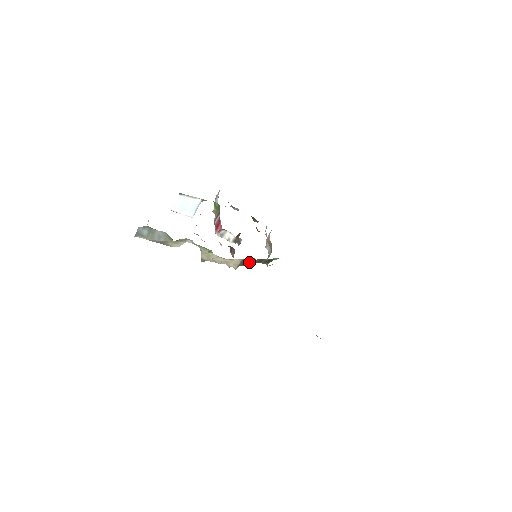
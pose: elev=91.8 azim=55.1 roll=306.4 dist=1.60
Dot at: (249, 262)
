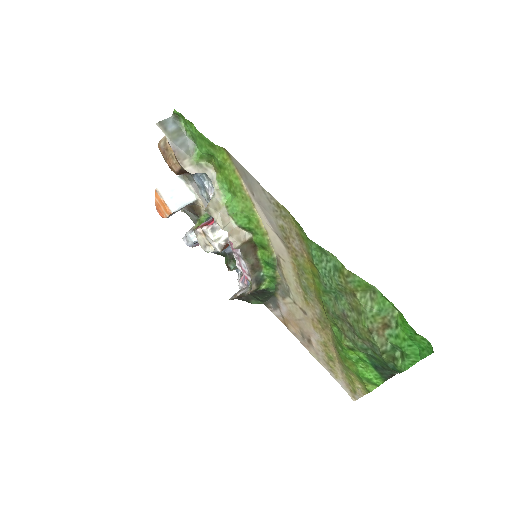
Dot at: (248, 255)
